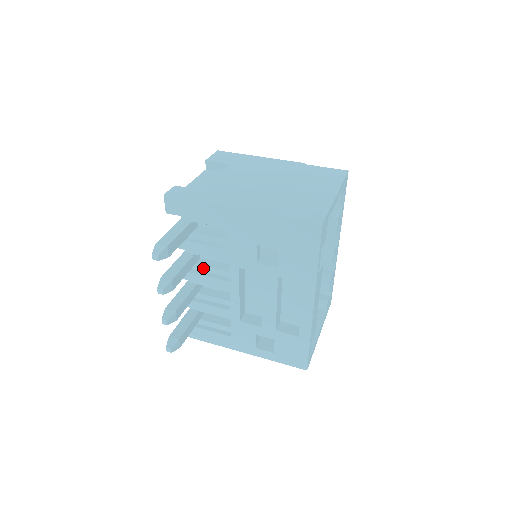
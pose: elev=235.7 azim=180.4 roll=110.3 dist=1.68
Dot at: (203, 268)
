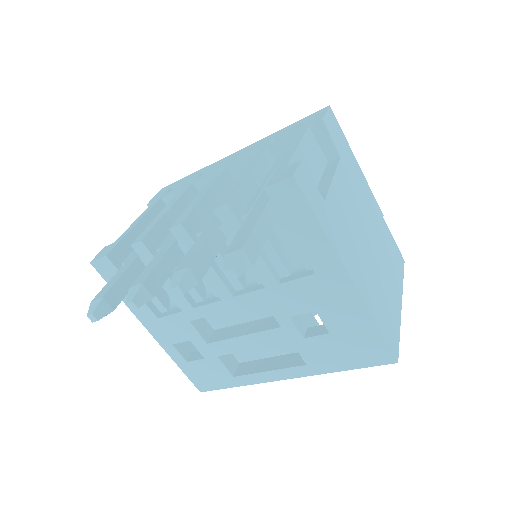
Dot at: (217, 255)
